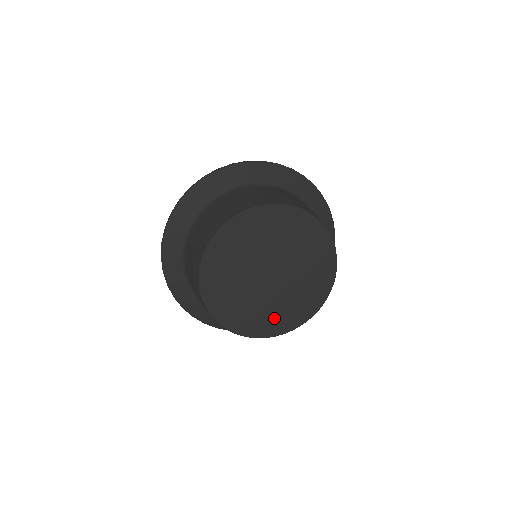
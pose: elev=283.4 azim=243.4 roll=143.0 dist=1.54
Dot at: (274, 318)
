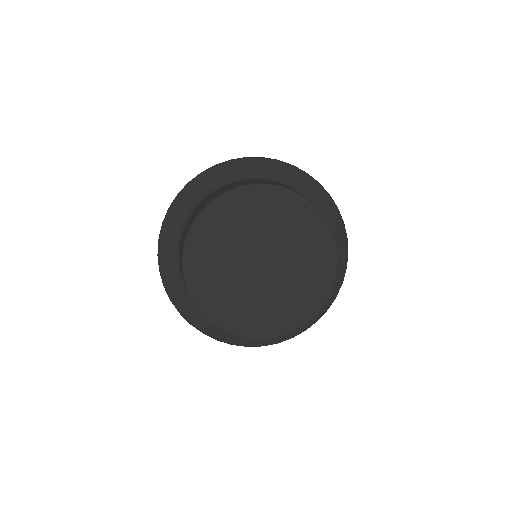
Dot at: (276, 314)
